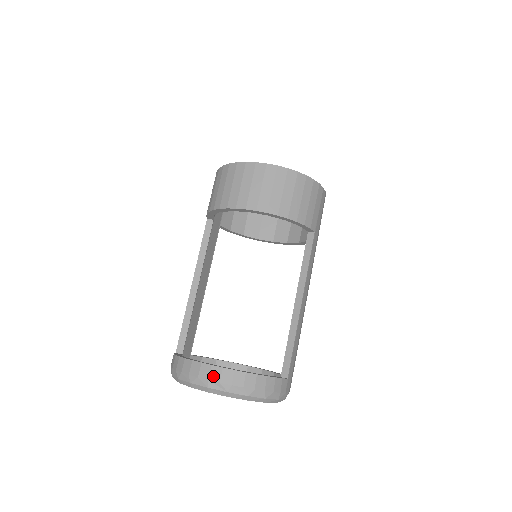
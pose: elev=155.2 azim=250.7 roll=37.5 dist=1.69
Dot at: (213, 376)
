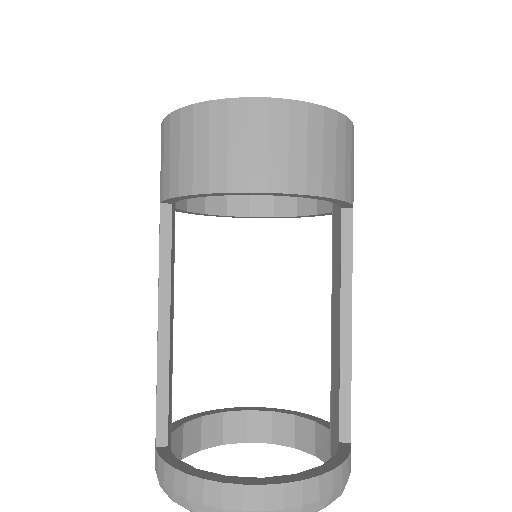
Dot at: (270, 503)
